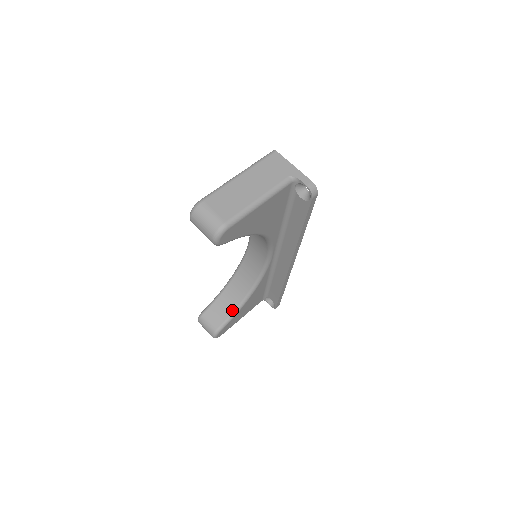
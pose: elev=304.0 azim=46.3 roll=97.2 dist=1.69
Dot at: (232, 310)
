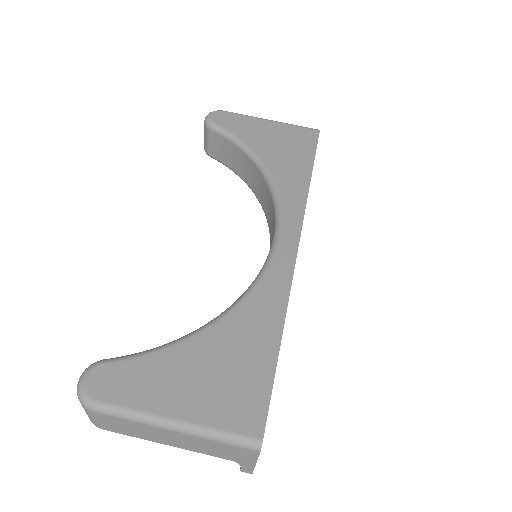
Dot at: (235, 171)
